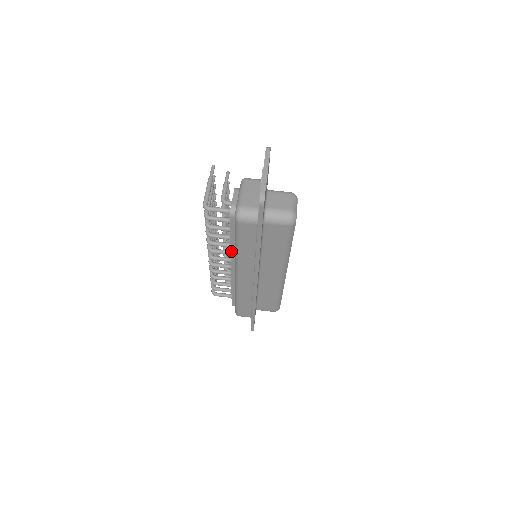
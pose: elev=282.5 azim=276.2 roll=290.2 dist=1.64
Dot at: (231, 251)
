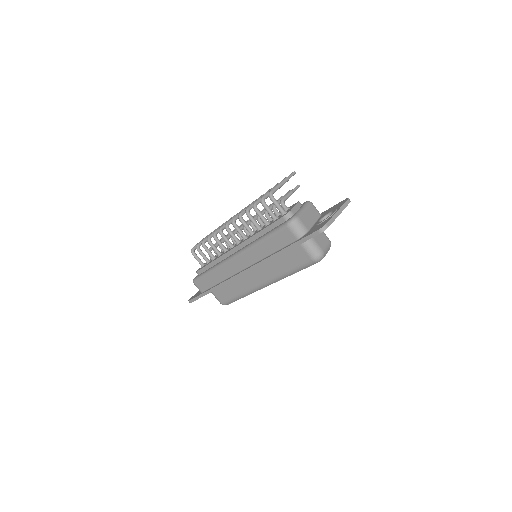
Dot at: (251, 238)
